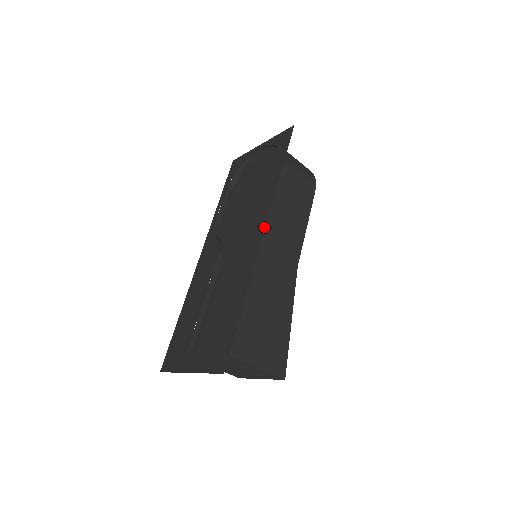
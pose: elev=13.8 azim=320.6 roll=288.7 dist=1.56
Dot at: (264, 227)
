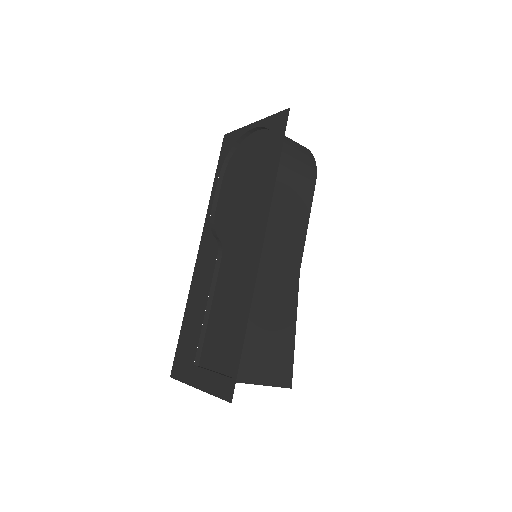
Dot at: (262, 240)
